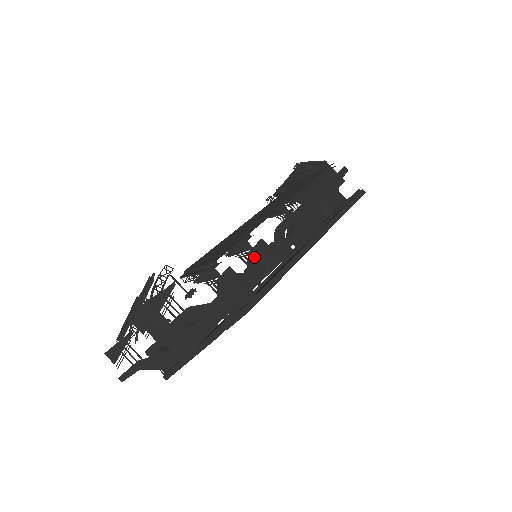
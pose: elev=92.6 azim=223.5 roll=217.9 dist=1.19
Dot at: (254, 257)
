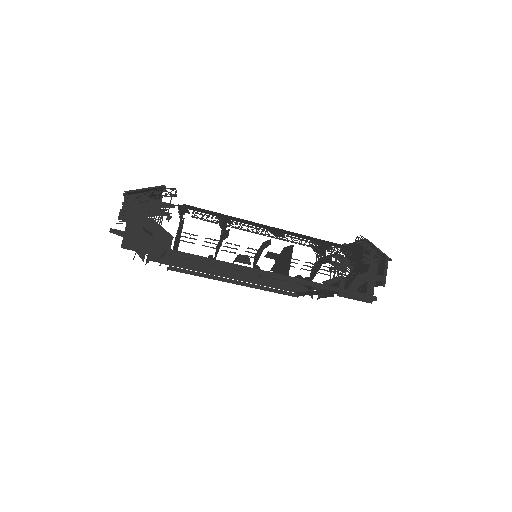
Dot at: (223, 239)
